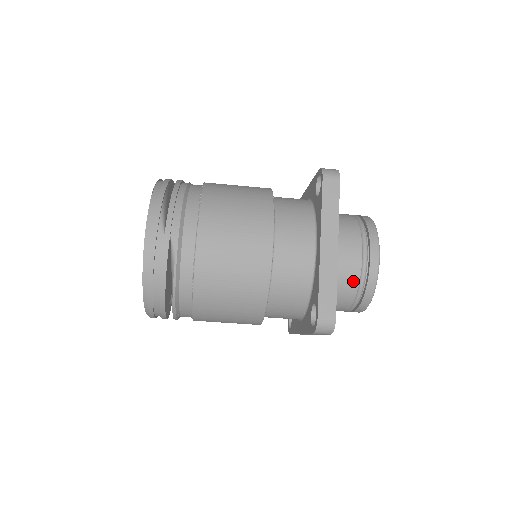
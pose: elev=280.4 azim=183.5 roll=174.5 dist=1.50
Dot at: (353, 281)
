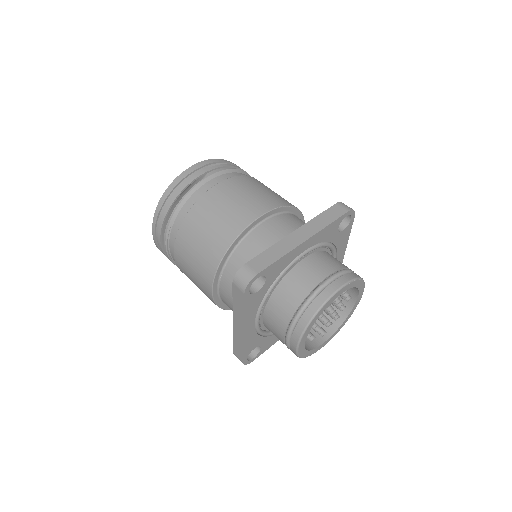
Dot at: (303, 291)
